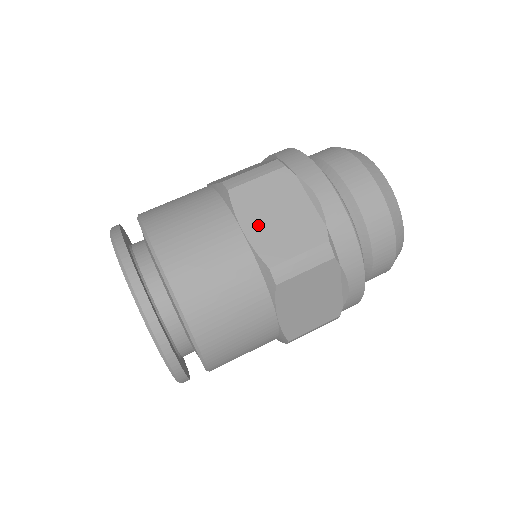
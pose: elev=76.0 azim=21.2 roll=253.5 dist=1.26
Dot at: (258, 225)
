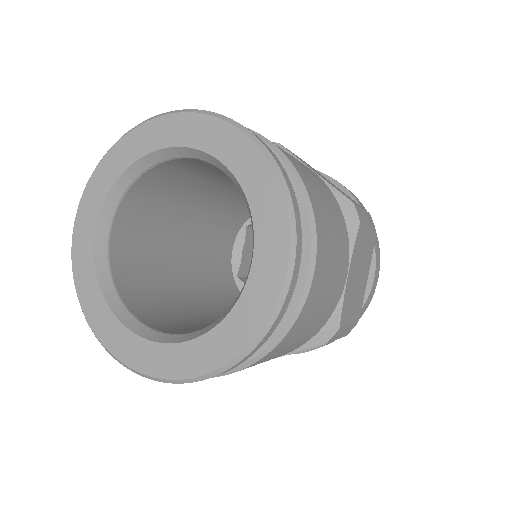
Dot at: (353, 277)
